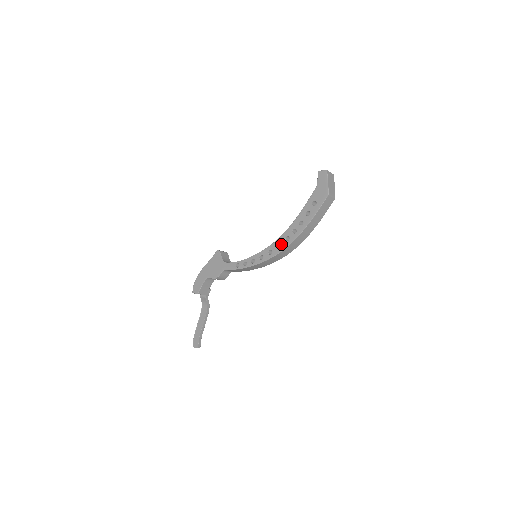
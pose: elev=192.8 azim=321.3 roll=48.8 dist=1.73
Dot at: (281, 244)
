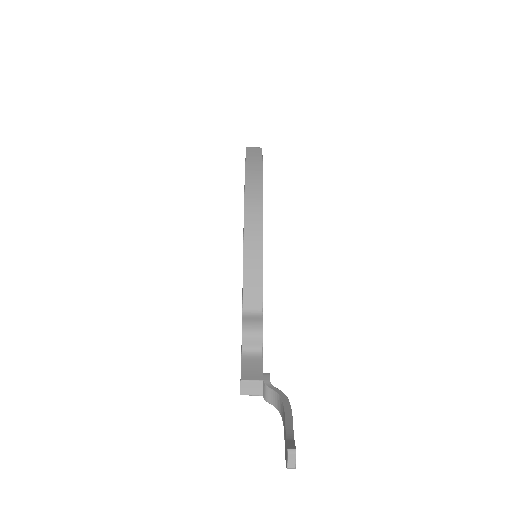
Dot at: occluded
